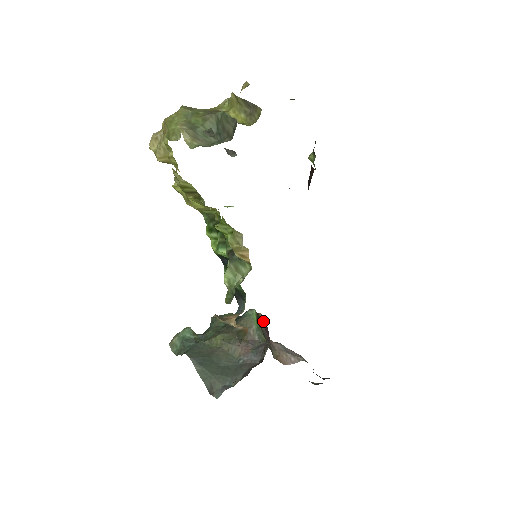
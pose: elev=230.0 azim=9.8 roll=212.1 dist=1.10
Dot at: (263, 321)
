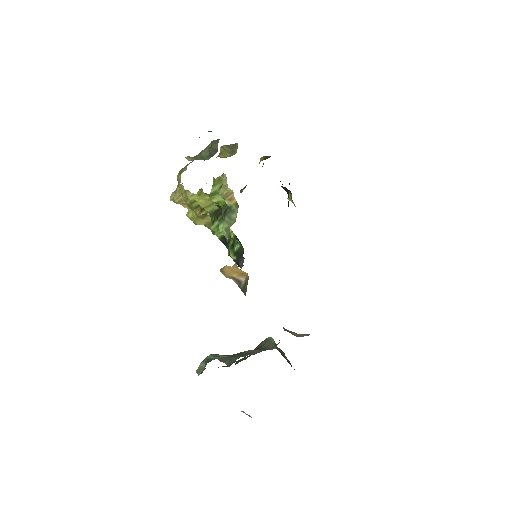
Dot at: occluded
